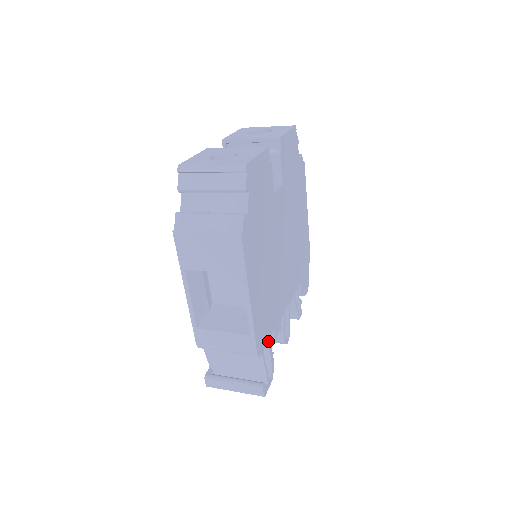
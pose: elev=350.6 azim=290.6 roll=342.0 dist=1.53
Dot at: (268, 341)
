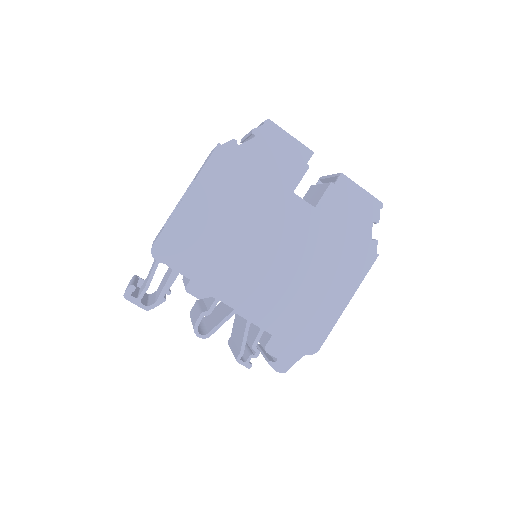
Dot at: (174, 270)
